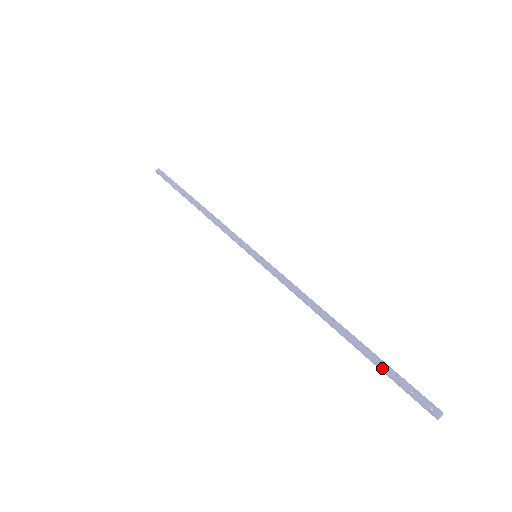
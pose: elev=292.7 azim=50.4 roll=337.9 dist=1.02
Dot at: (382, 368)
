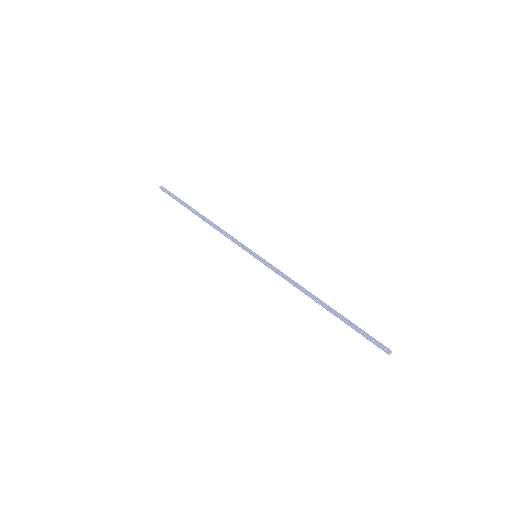
Dot at: (353, 328)
